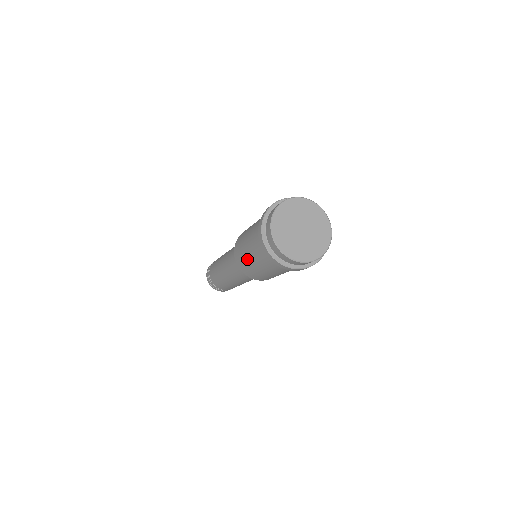
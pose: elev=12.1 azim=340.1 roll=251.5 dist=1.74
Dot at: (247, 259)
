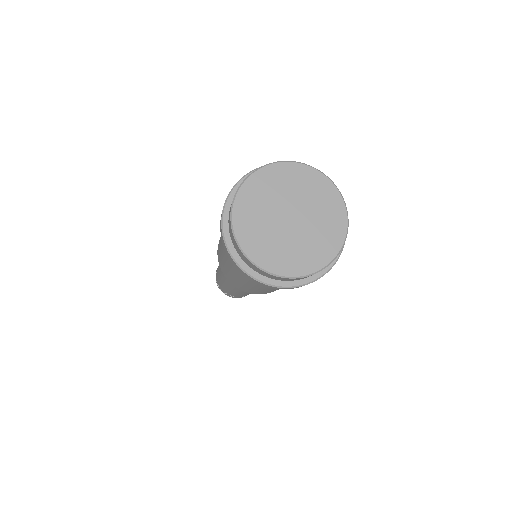
Dot at: (234, 277)
